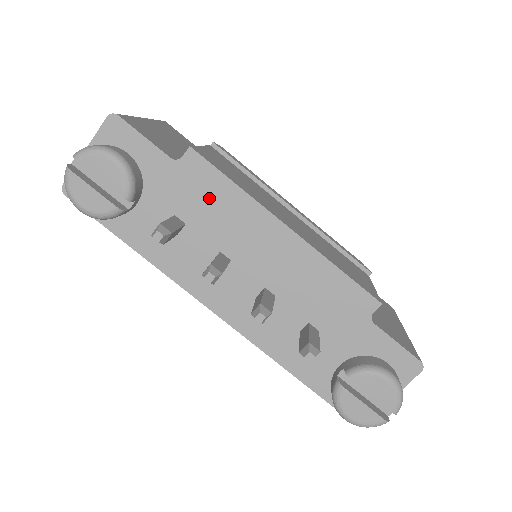
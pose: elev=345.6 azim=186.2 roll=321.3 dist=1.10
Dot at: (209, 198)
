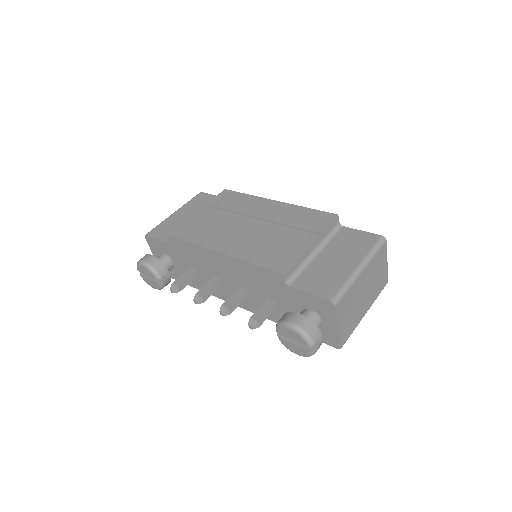
Dot at: (191, 254)
